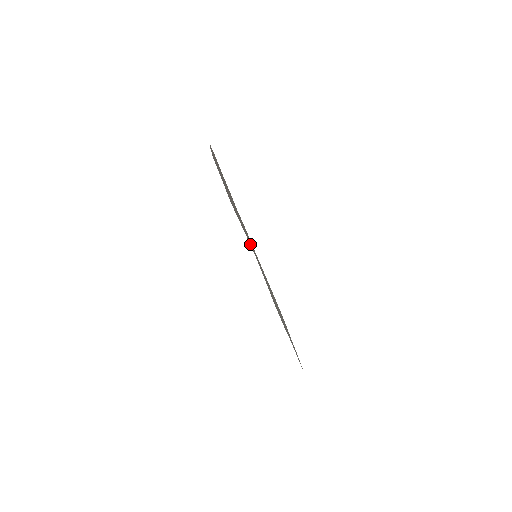
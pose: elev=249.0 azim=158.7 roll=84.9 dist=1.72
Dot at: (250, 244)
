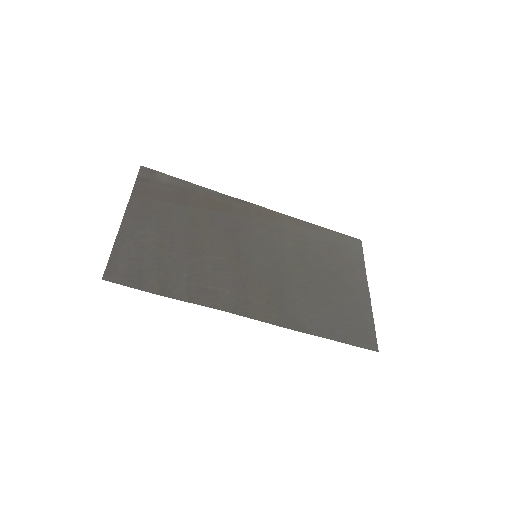
Dot at: (216, 295)
